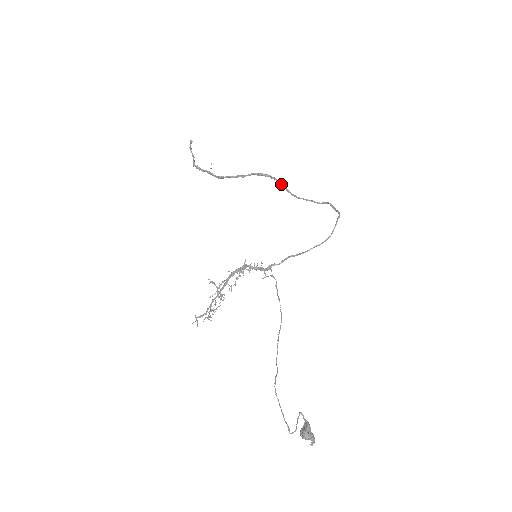
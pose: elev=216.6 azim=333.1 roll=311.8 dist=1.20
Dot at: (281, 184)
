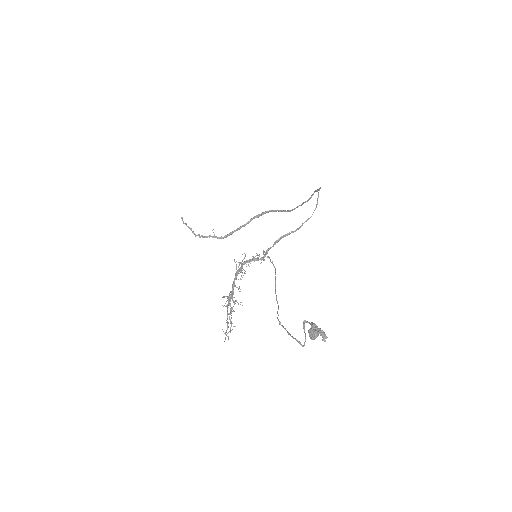
Dot at: occluded
